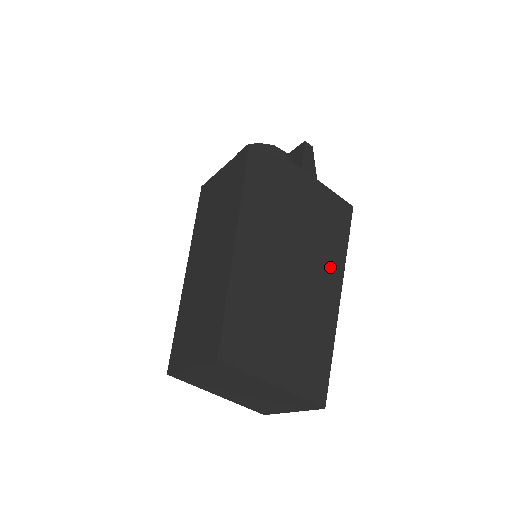
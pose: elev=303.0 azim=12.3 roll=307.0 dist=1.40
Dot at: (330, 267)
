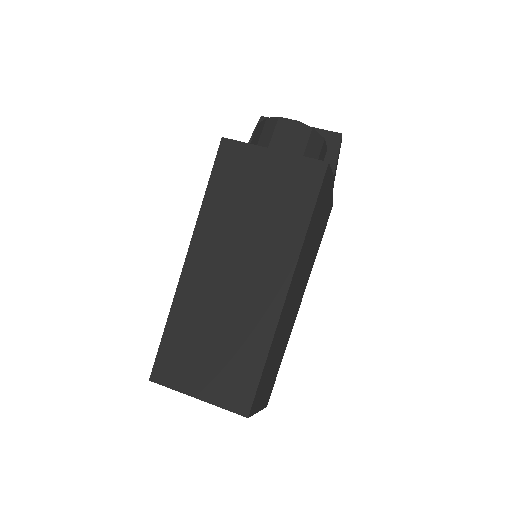
Dot at: occluded
